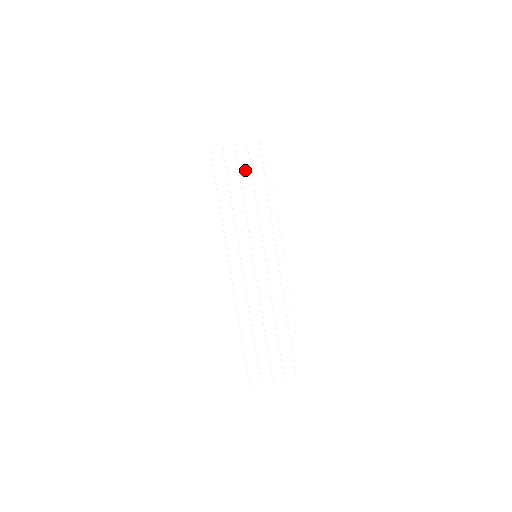
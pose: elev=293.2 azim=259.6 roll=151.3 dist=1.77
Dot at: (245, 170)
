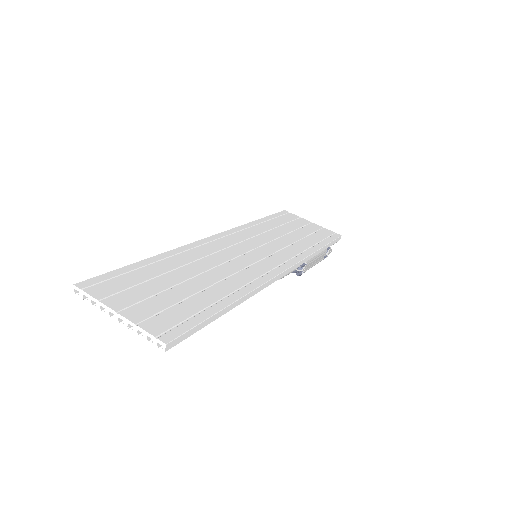
Dot at: (307, 230)
